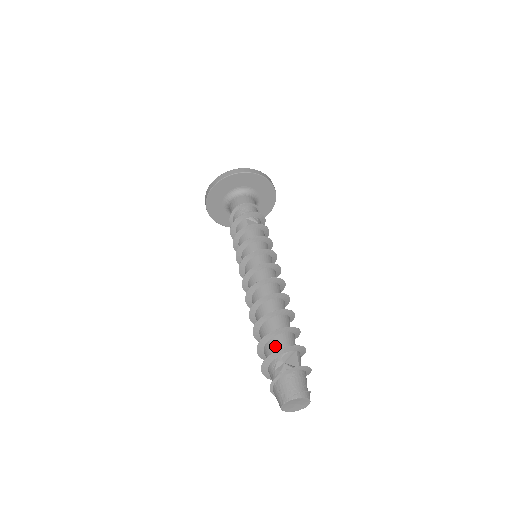
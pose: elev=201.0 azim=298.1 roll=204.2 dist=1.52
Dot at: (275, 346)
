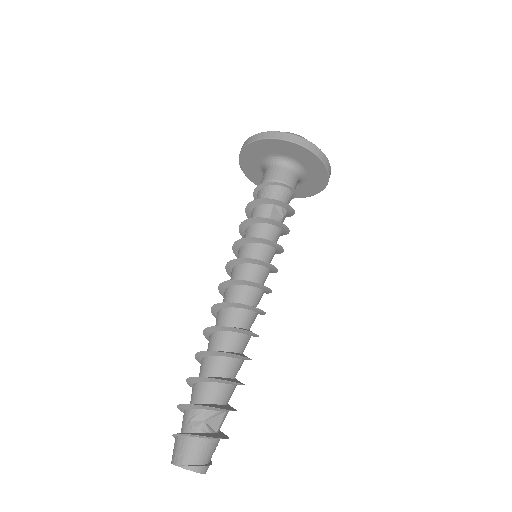
Dot at: (207, 394)
